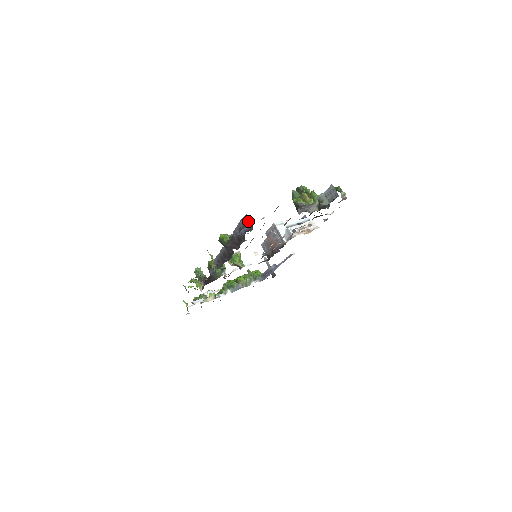
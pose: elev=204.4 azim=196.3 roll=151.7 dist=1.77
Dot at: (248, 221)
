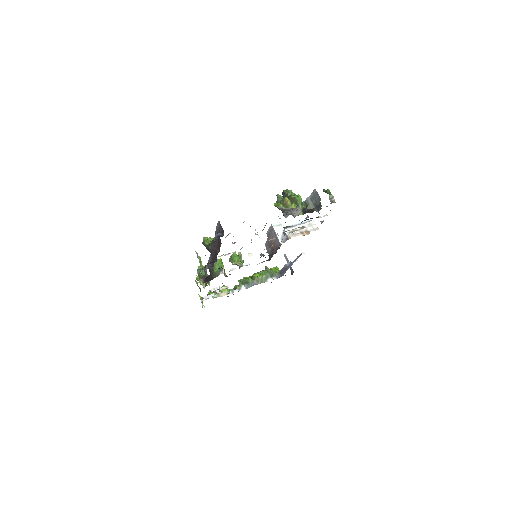
Dot at: (221, 227)
